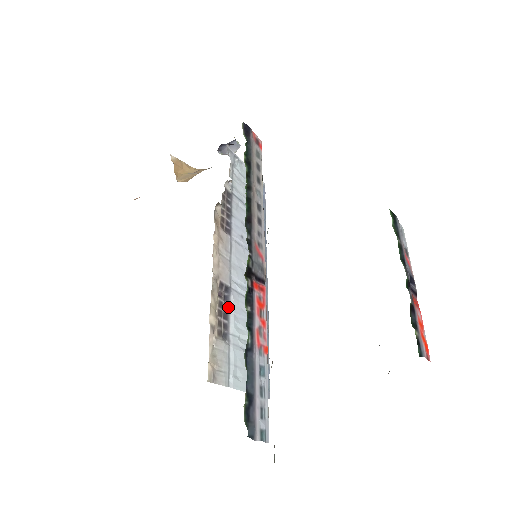
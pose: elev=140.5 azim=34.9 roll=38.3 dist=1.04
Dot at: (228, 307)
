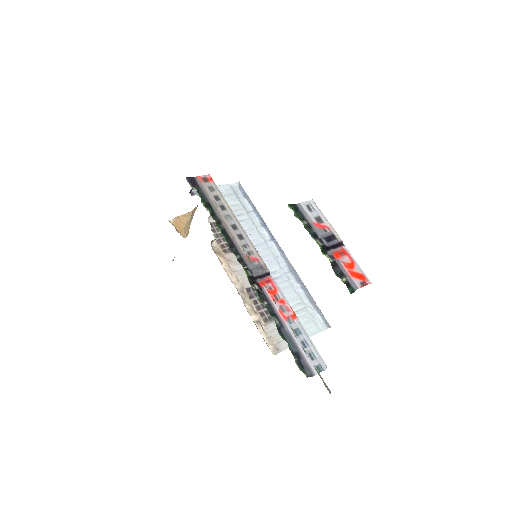
Dot at: occluded
